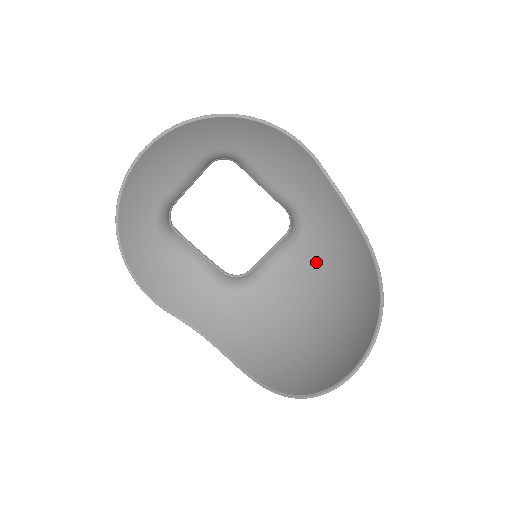
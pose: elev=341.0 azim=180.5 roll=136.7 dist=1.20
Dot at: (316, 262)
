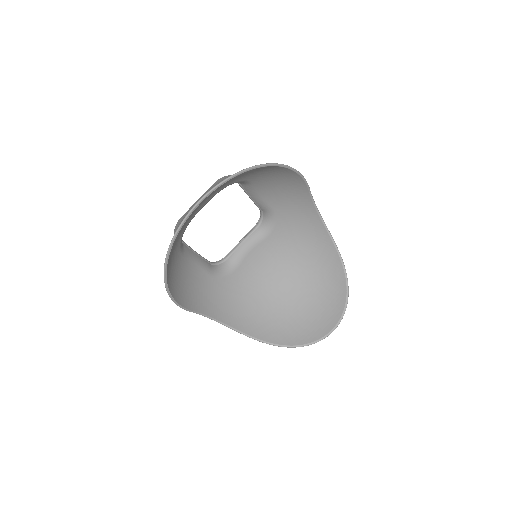
Dot at: (284, 248)
